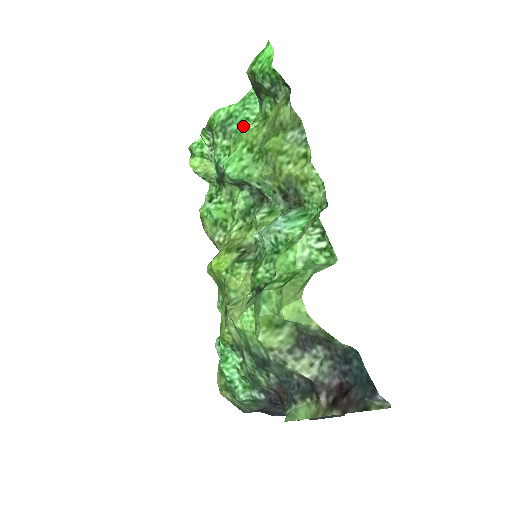
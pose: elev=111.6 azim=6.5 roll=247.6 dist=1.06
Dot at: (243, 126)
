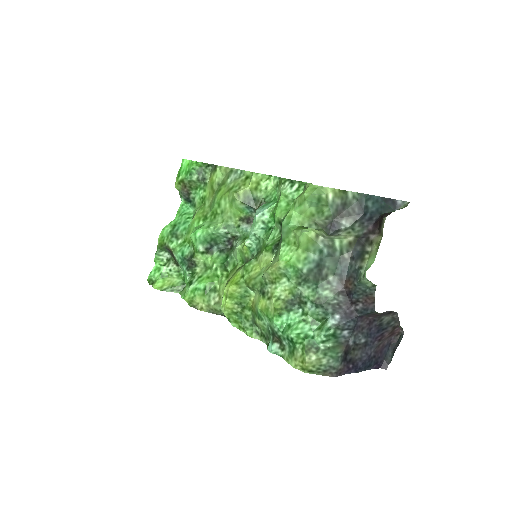
Dot at: (188, 222)
